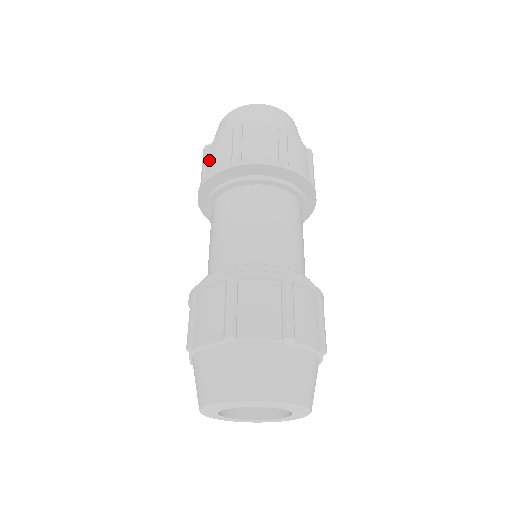
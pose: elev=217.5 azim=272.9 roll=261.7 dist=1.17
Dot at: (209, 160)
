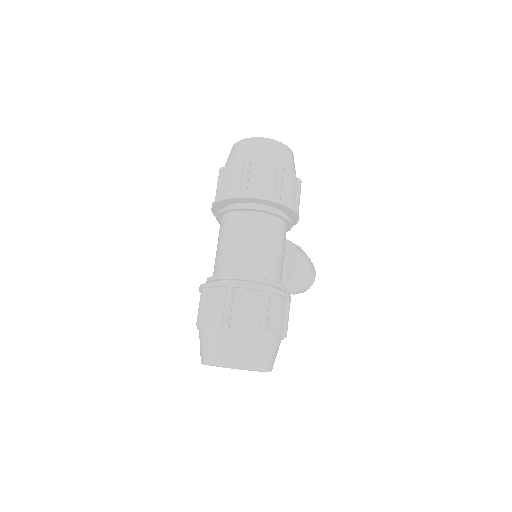
Dot at: occluded
